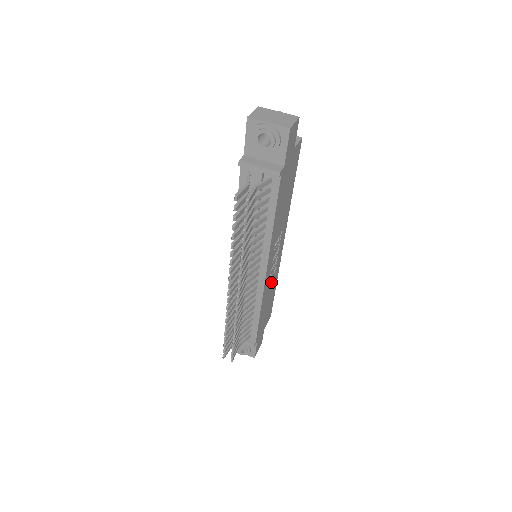
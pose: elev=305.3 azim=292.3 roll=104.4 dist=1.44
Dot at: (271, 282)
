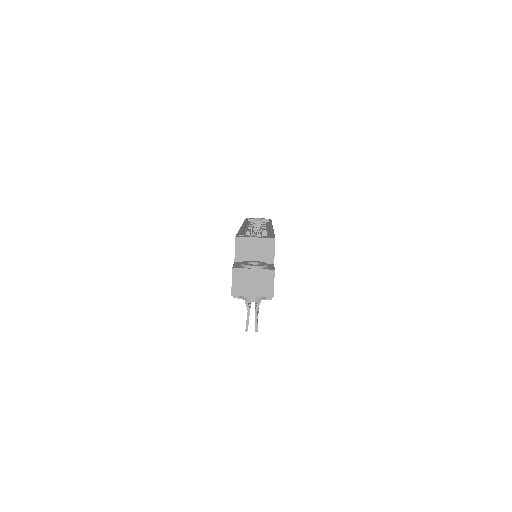
Dot at: occluded
